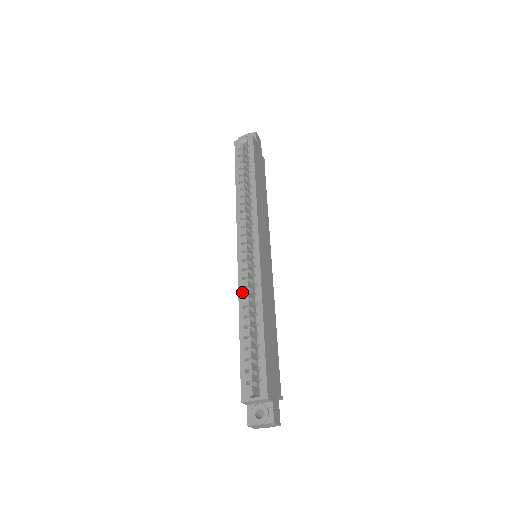
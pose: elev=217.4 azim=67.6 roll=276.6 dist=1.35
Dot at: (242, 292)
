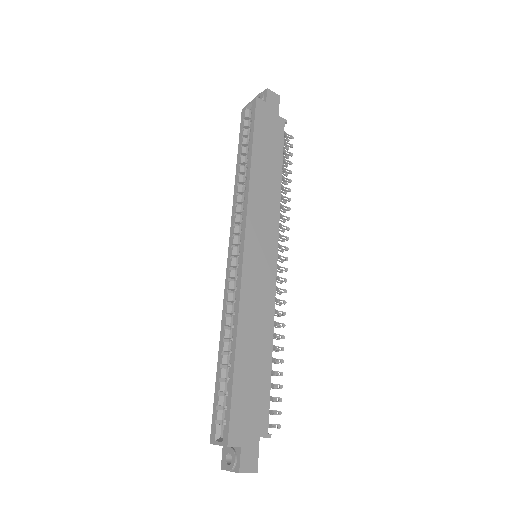
Dot at: (225, 309)
